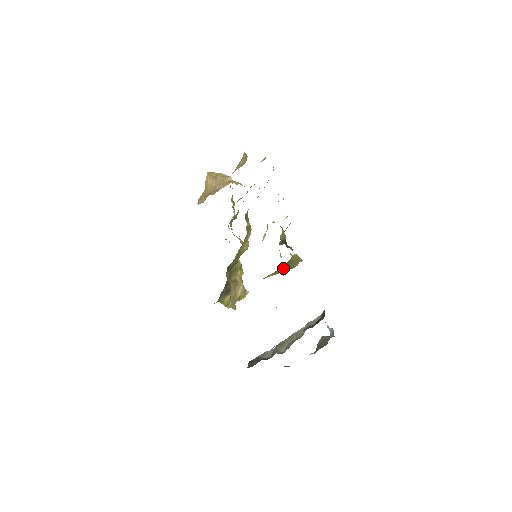
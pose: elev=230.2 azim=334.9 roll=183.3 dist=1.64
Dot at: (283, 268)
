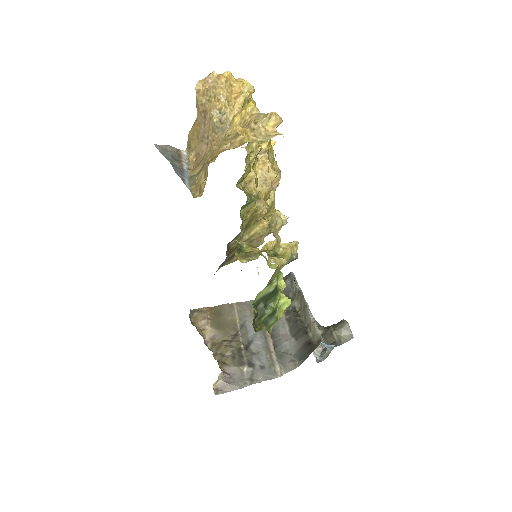
Dot at: occluded
